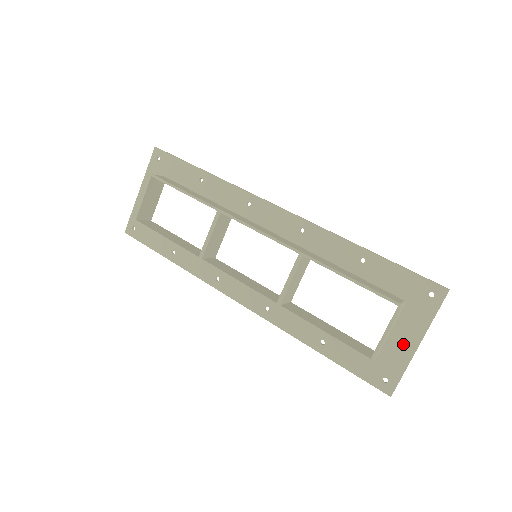
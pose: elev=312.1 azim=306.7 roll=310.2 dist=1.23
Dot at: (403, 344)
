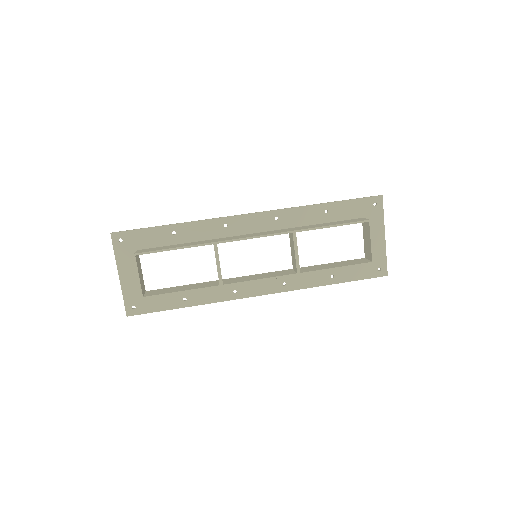
Dot at: (377, 242)
